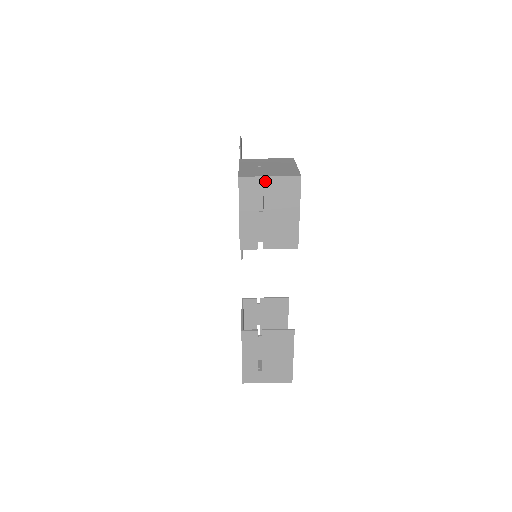
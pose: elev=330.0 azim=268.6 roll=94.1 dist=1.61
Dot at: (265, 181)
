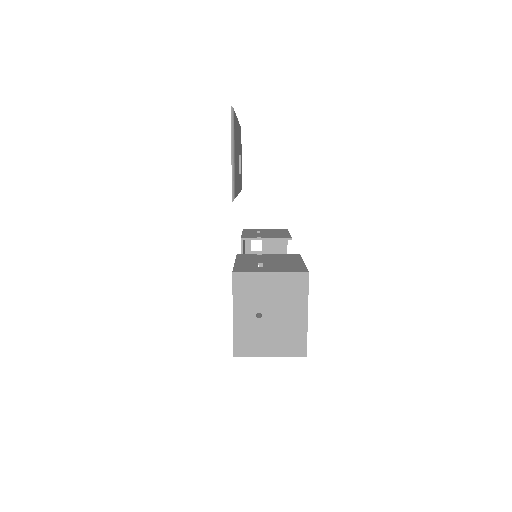
Dot at: (264, 355)
